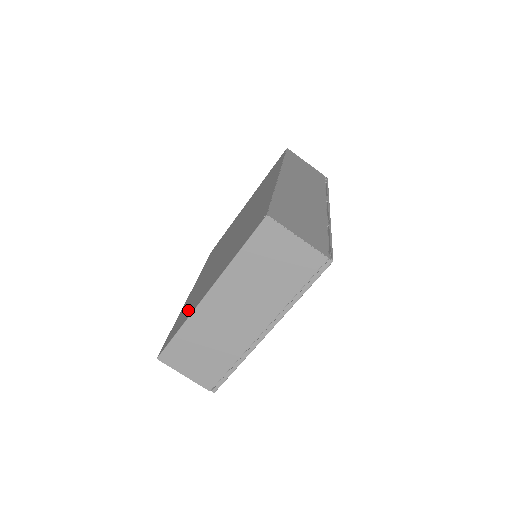
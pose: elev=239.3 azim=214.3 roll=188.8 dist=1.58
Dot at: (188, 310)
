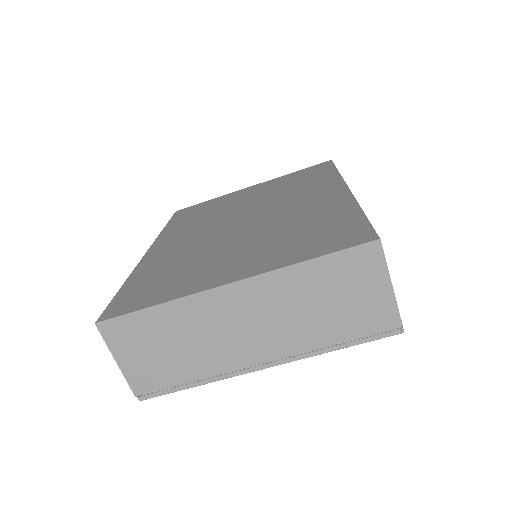
Dot at: (170, 282)
